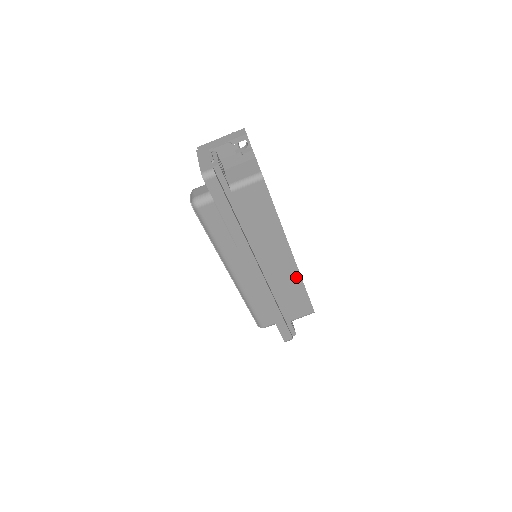
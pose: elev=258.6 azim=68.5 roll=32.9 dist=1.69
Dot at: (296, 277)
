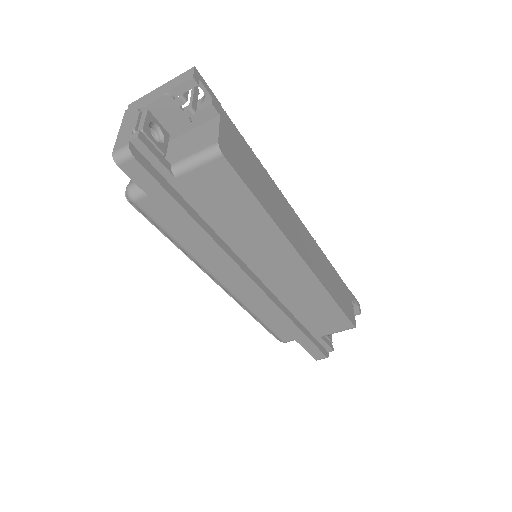
Dot at: (316, 287)
